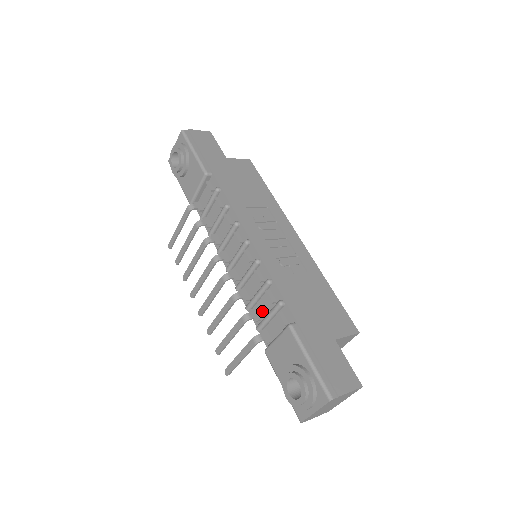
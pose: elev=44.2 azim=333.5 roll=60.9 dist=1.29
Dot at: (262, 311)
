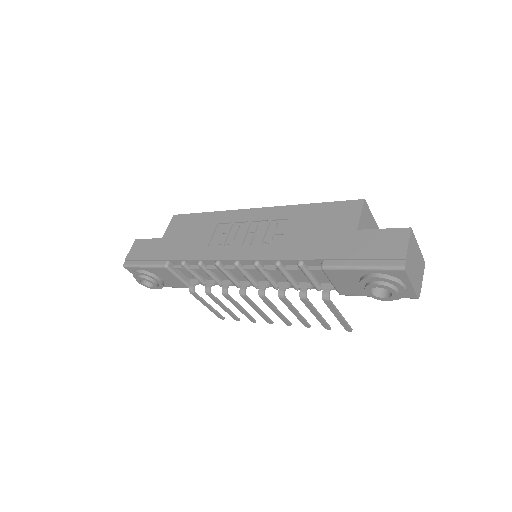
Dot at: (304, 279)
